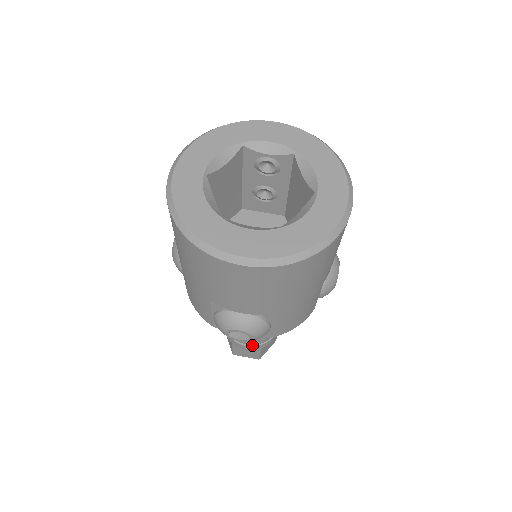
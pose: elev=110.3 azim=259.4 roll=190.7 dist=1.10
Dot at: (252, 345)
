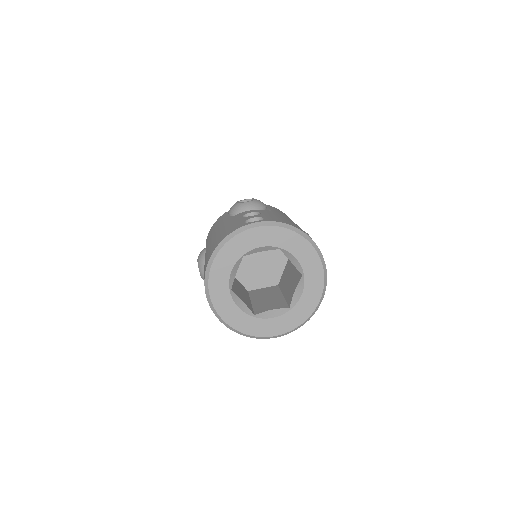
Dot at: occluded
